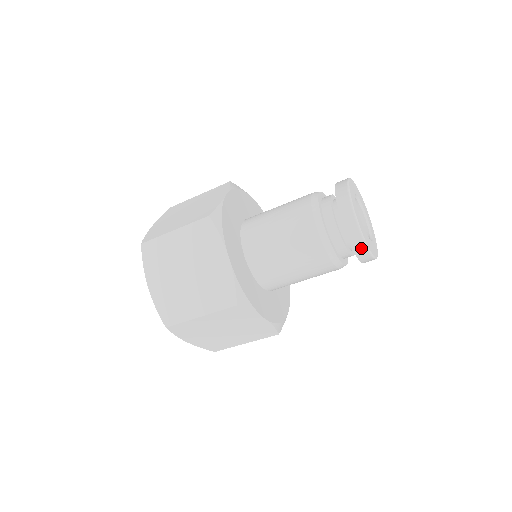
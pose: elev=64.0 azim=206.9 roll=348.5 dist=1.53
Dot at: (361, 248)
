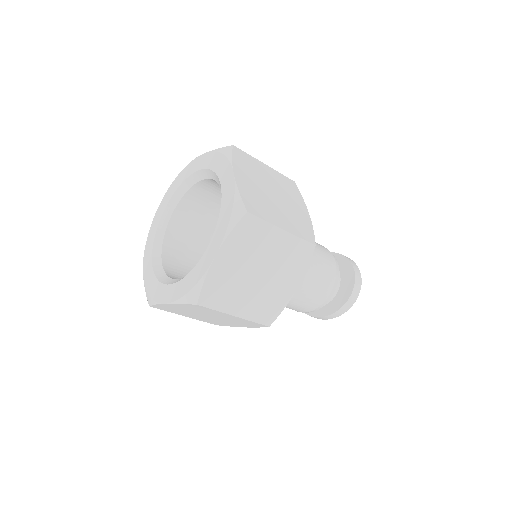
Dot at: (358, 289)
